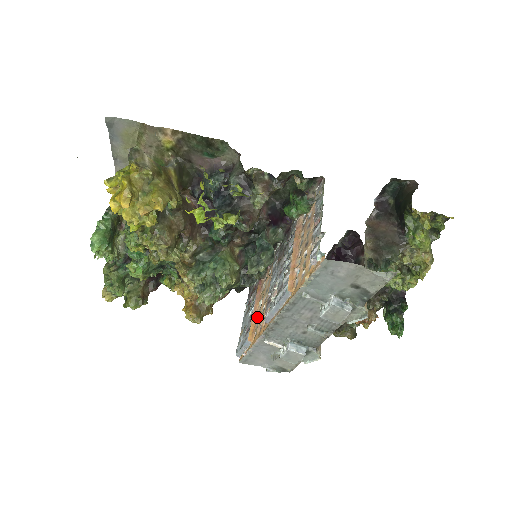
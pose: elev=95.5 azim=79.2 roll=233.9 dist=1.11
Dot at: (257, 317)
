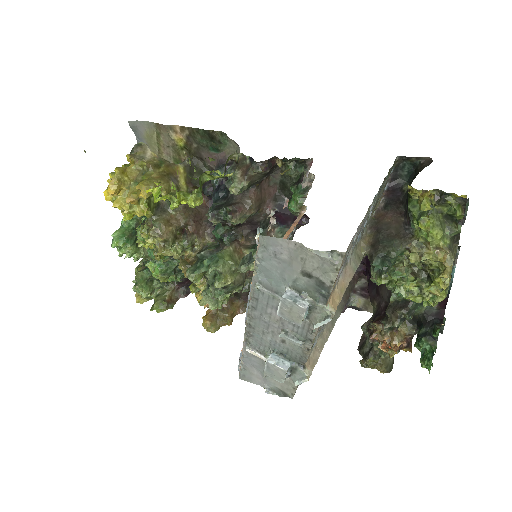
Dot at: occluded
